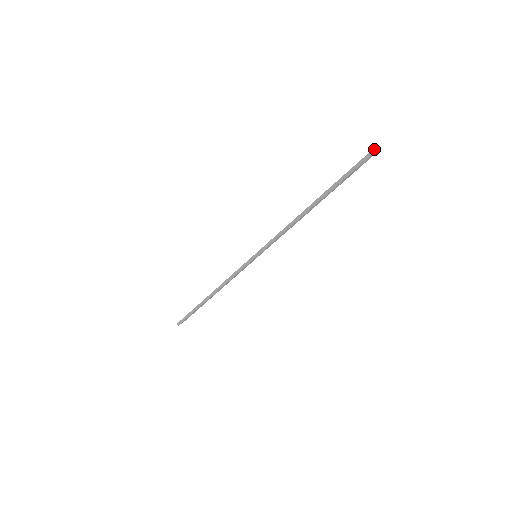
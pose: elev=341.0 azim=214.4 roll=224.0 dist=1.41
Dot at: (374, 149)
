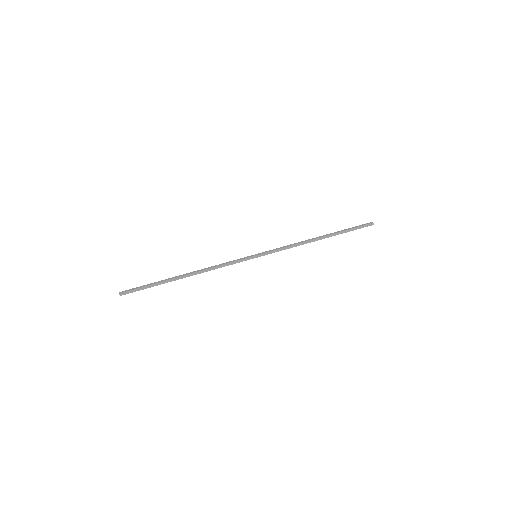
Dot at: (372, 222)
